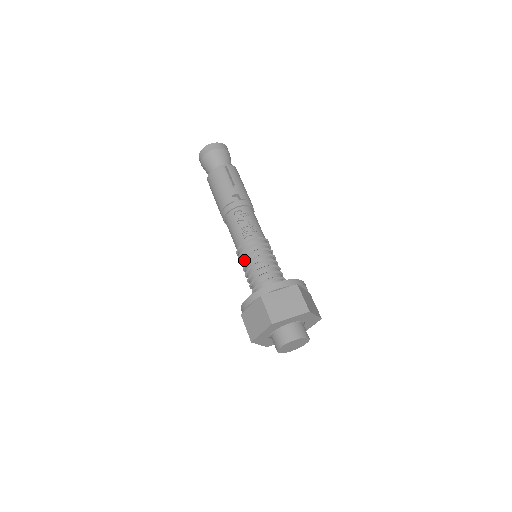
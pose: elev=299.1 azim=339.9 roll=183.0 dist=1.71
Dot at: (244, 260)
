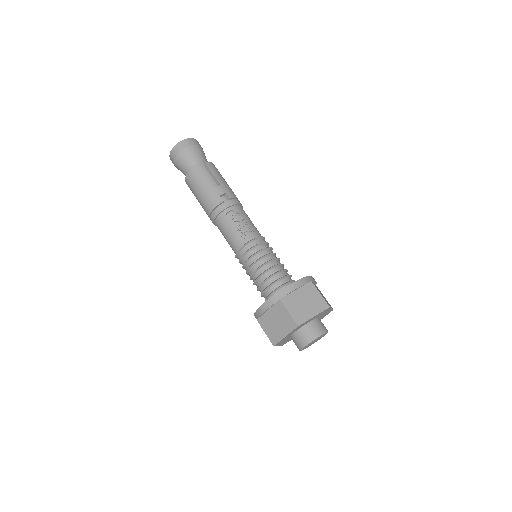
Dot at: (247, 263)
